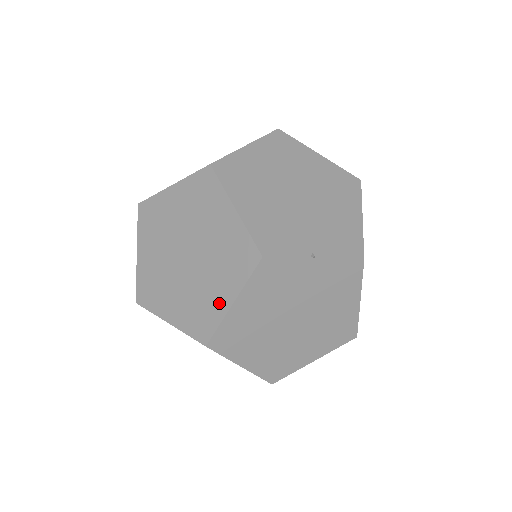
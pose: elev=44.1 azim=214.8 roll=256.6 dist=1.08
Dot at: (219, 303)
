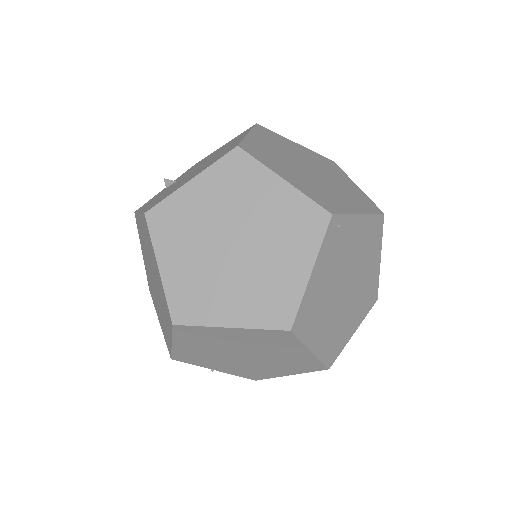
Dot at: (156, 310)
